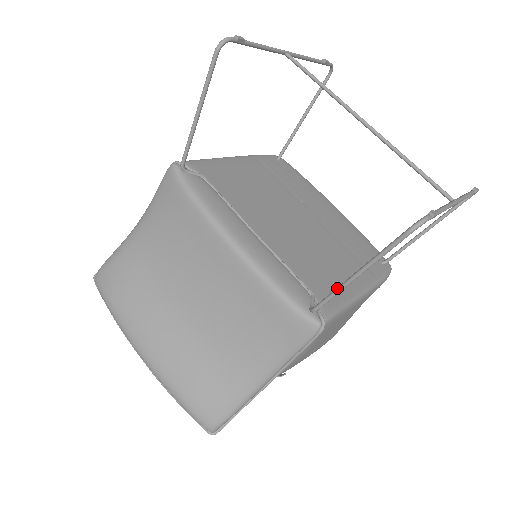
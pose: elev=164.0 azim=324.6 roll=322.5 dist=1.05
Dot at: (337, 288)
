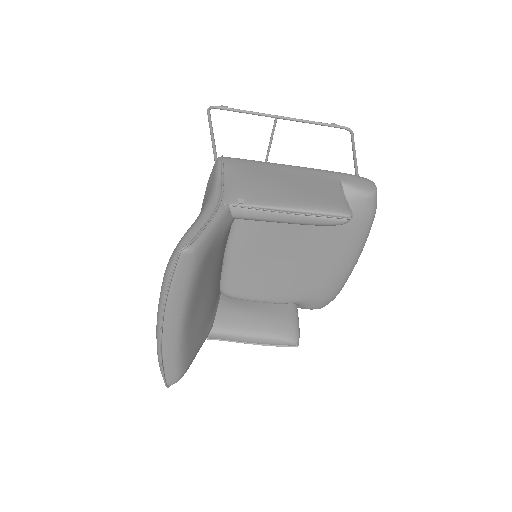
Dot at: (212, 146)
